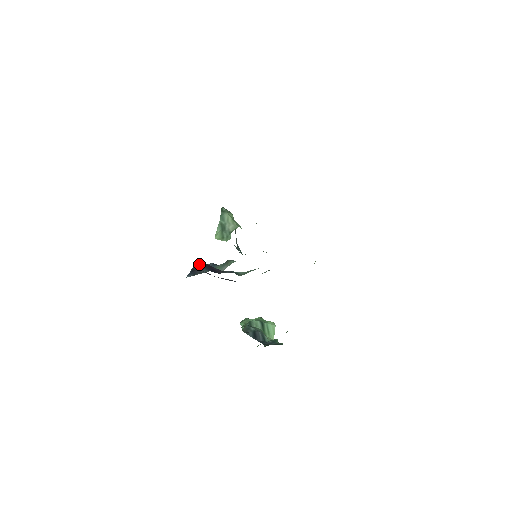
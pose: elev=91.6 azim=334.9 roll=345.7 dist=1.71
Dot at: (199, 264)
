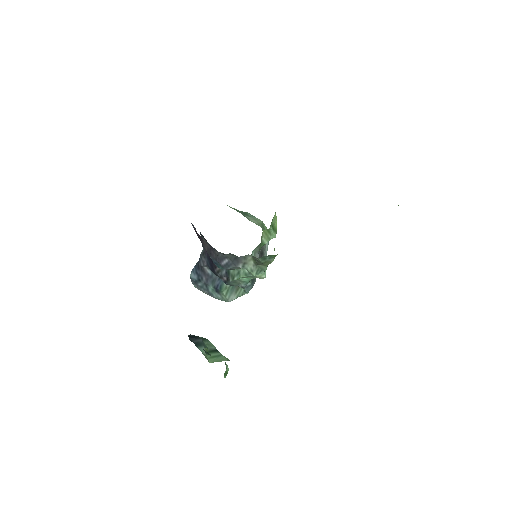
Dot at: (204, 251)
